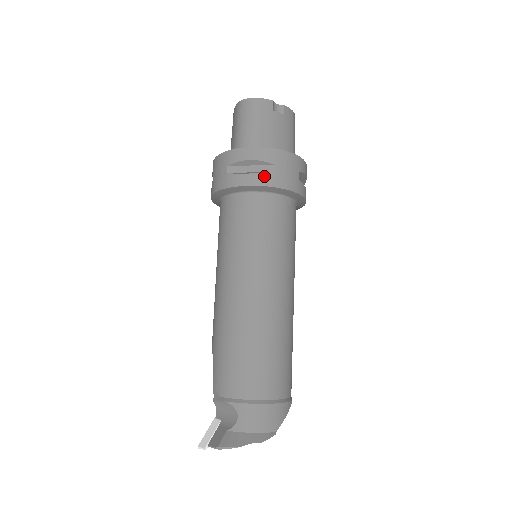
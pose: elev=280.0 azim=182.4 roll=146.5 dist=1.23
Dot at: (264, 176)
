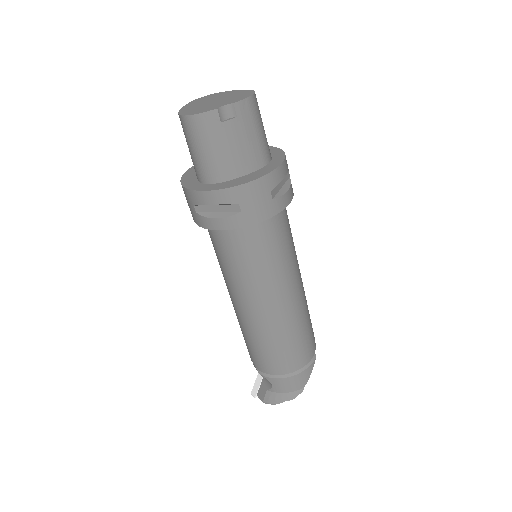
Dot at: (232, 219)
